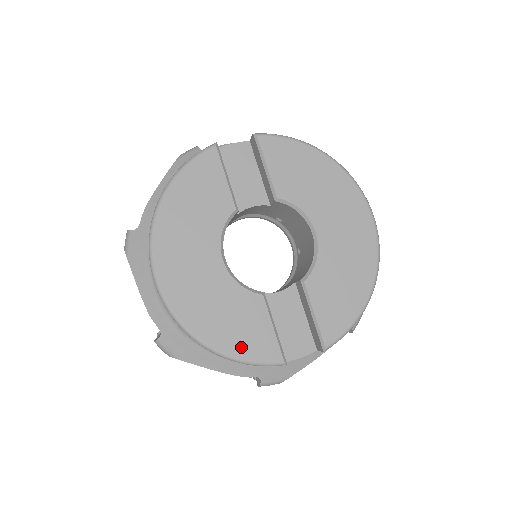
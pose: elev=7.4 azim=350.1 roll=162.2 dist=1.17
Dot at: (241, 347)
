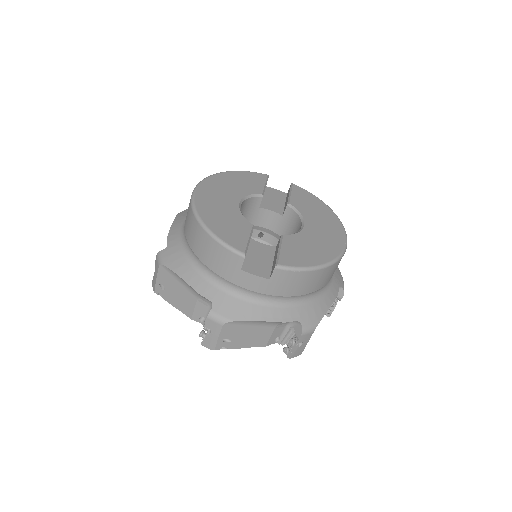
Dot at: (222, 232)
